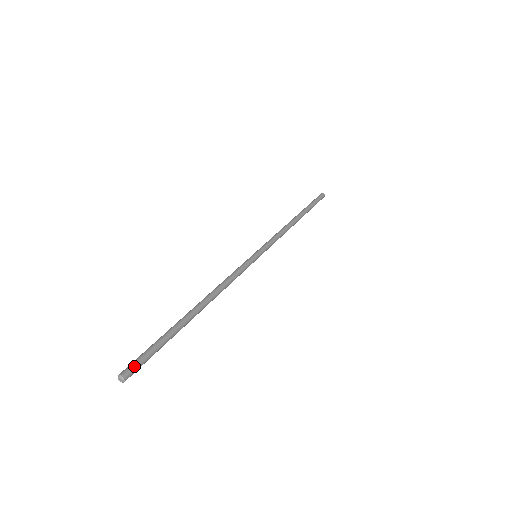
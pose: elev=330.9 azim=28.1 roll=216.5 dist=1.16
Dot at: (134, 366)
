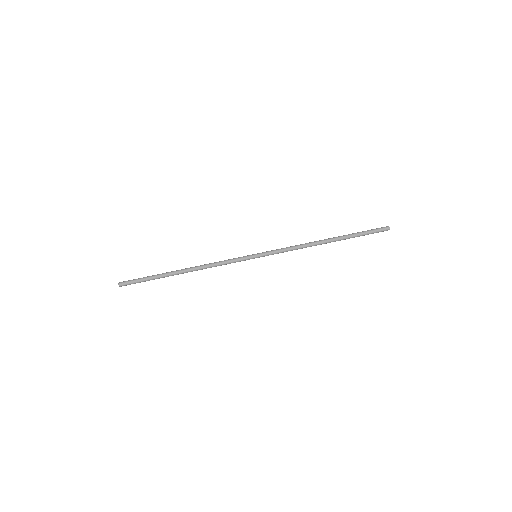
Dot at: (127, 283)
